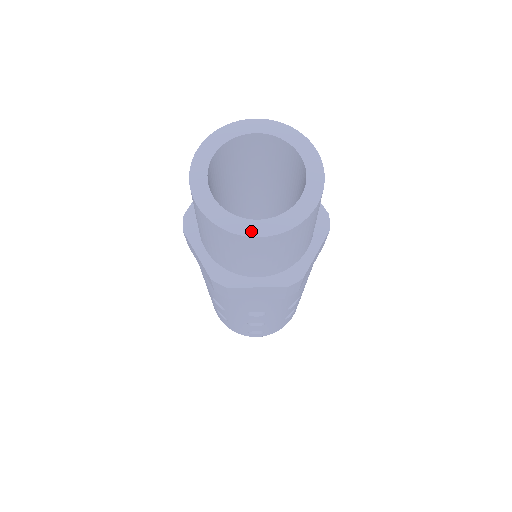
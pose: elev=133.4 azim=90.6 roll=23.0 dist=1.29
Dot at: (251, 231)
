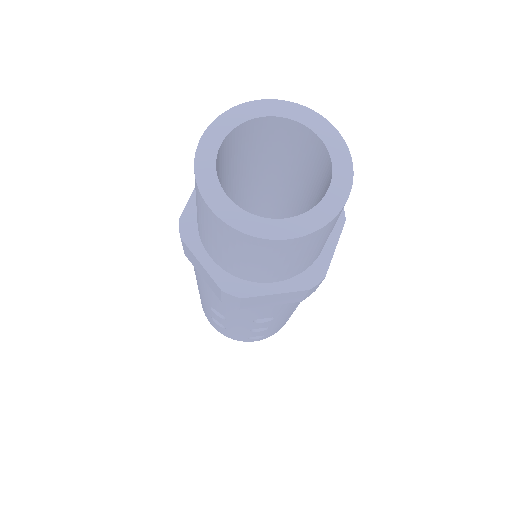
Dot at: (279, 233)
